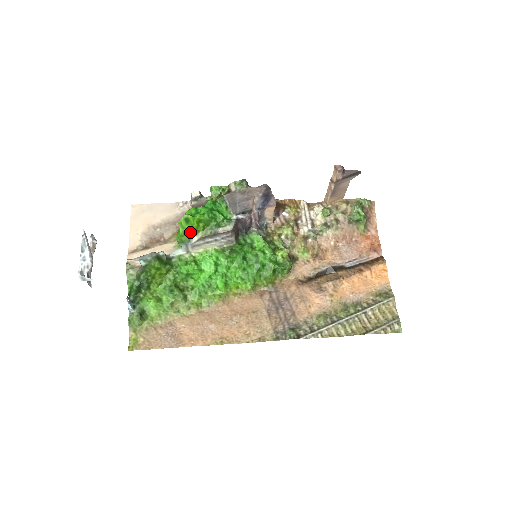
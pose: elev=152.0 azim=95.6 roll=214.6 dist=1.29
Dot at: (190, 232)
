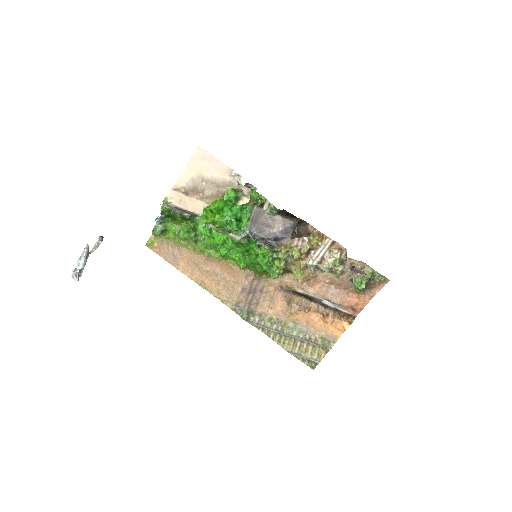
Dot at: (209, 220)
